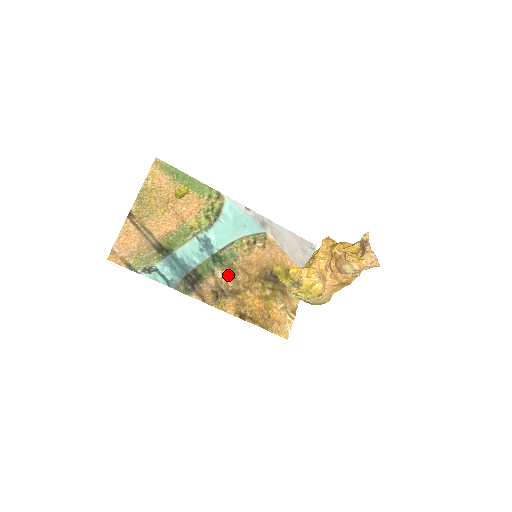
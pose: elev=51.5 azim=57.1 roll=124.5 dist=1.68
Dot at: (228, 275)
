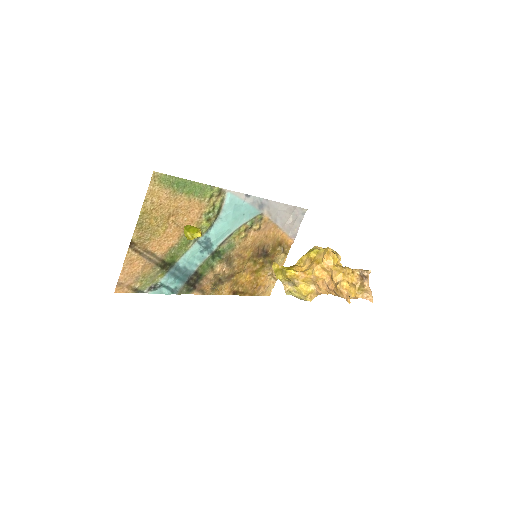
Dot at: (225, 265)
